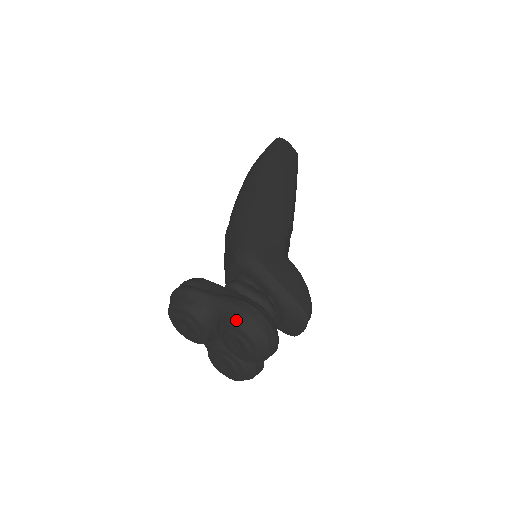
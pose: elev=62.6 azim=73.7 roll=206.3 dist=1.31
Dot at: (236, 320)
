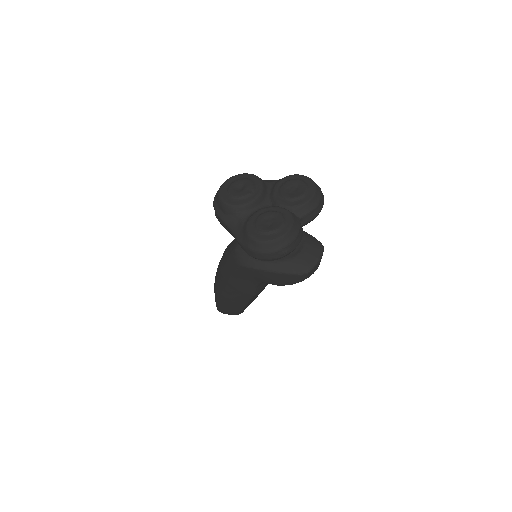
Dot at: (296, 175)
